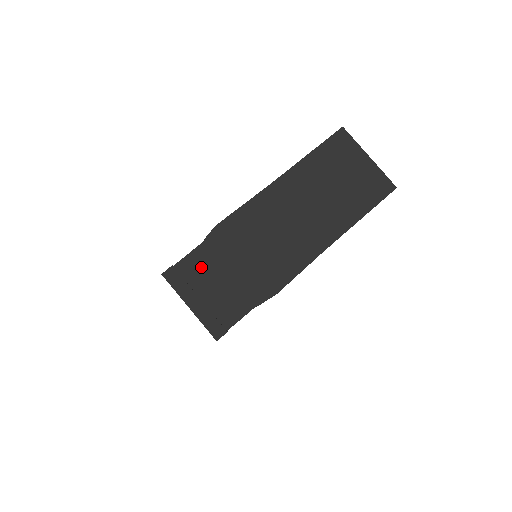
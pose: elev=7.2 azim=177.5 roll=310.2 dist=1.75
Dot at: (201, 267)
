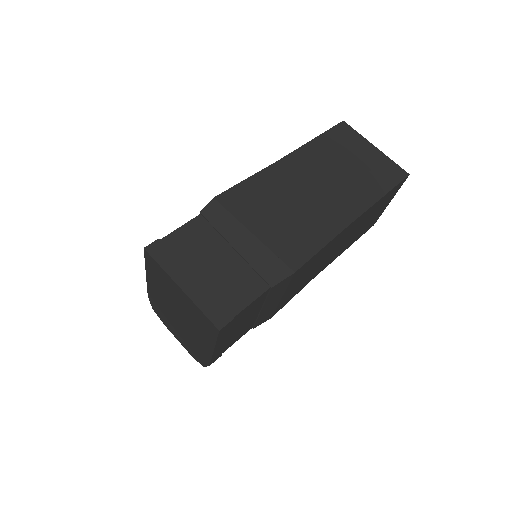
Dot at: (196, 242)
